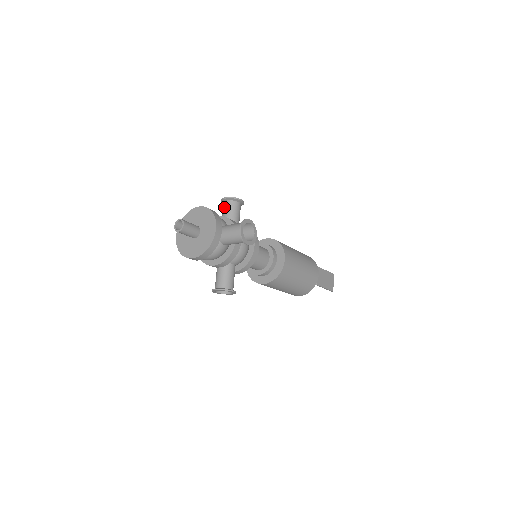
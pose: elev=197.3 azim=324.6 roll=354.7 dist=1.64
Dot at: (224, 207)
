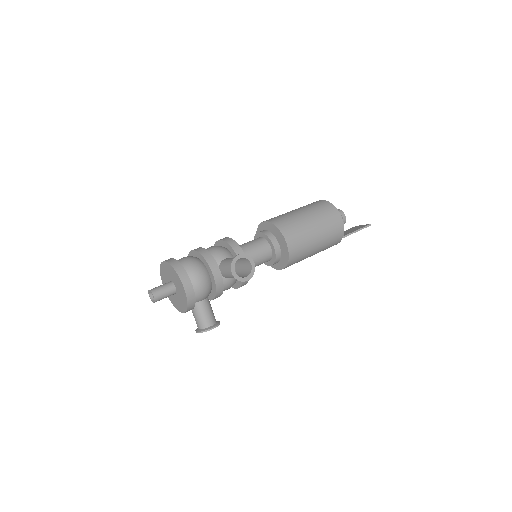
Dot at: (228, 269)
